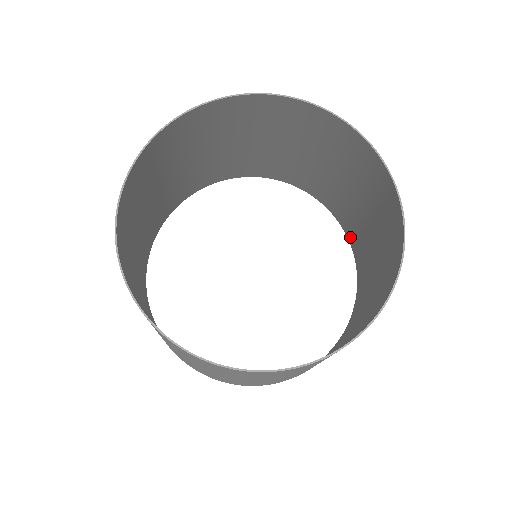
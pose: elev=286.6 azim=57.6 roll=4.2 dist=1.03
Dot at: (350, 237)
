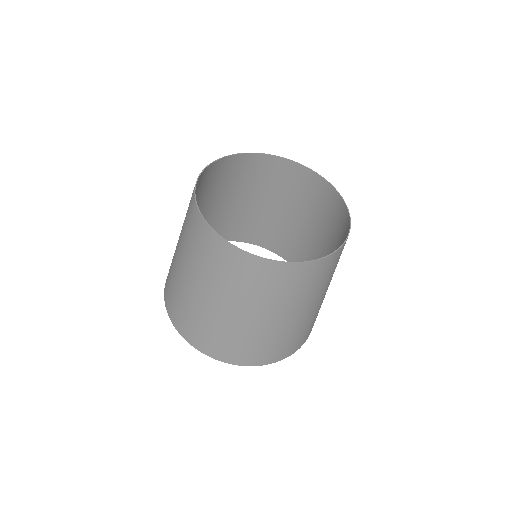
Dot at: (282, 252)
